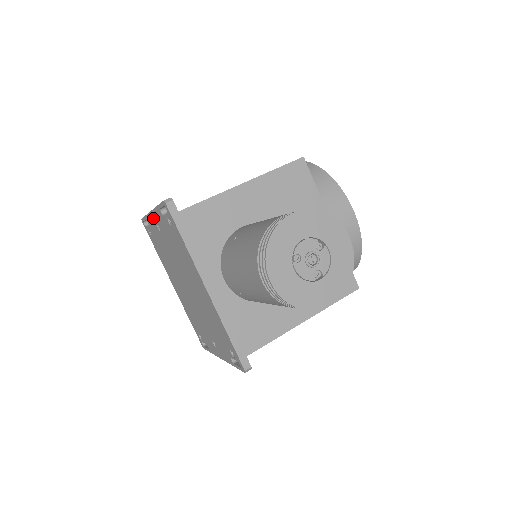
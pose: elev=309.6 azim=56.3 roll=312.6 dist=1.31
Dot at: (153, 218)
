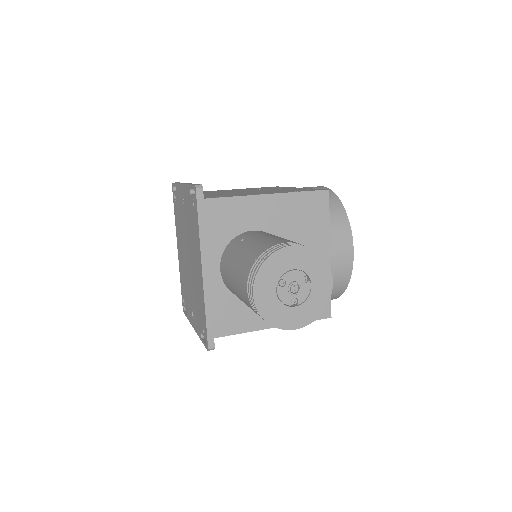
Dot at: (182, 190)
